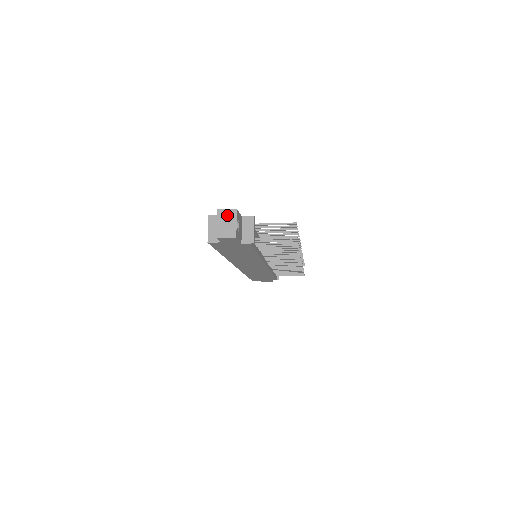
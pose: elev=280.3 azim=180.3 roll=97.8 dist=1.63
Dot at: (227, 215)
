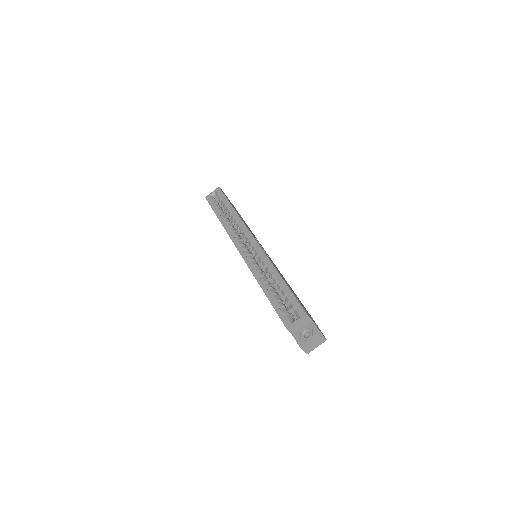
Dot at: (320, 340)
